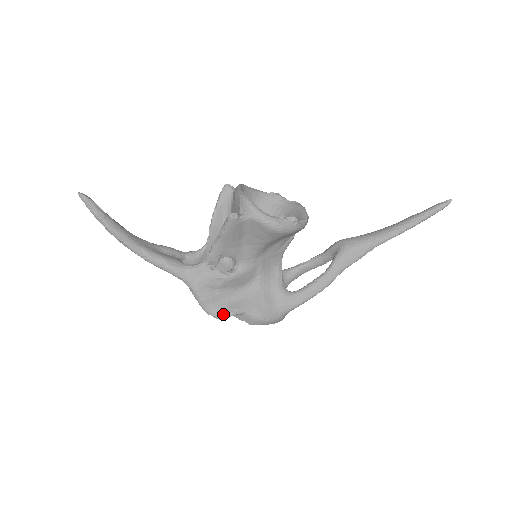
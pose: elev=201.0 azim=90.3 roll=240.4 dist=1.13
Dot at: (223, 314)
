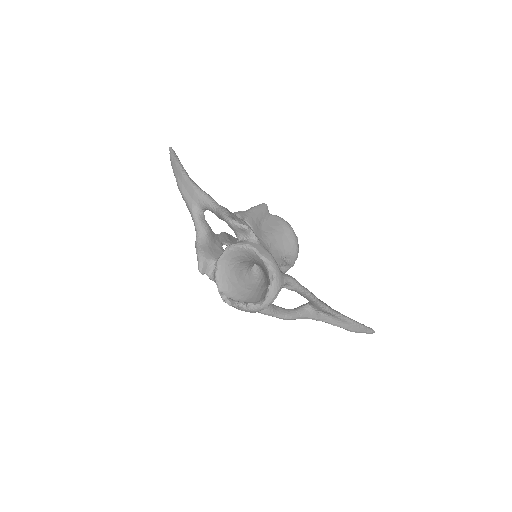
Dot at: (245, 226)
